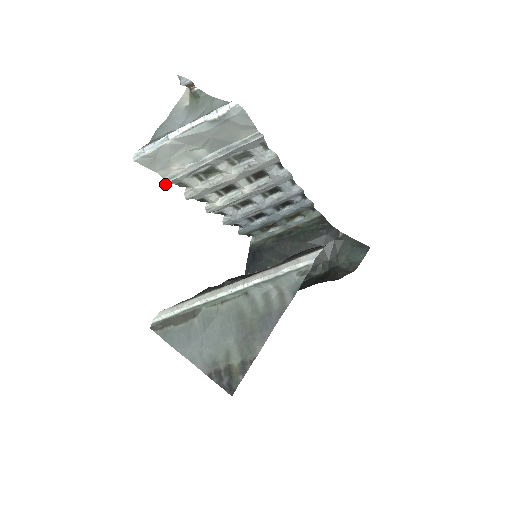
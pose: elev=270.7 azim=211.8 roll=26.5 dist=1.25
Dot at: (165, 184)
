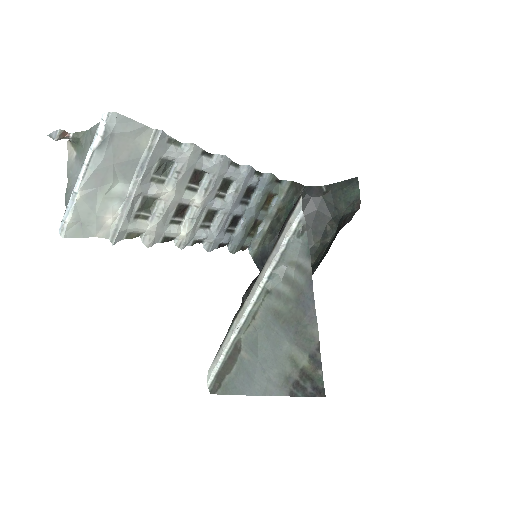
Dot at: occluded
